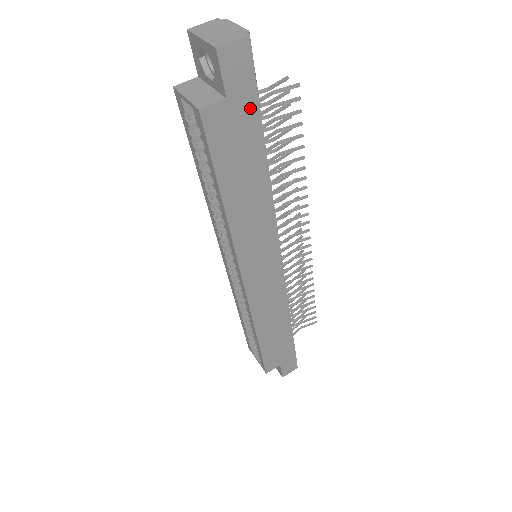
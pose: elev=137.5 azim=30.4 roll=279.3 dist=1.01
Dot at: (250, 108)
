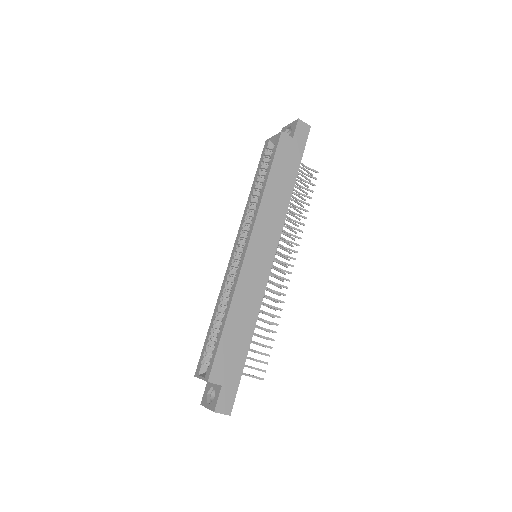
Dot at: (299, 151)
